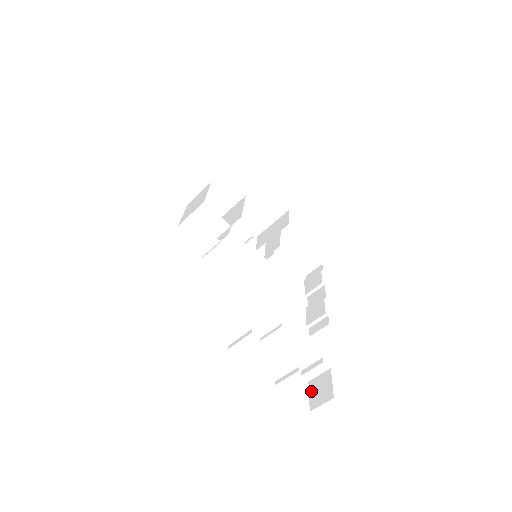
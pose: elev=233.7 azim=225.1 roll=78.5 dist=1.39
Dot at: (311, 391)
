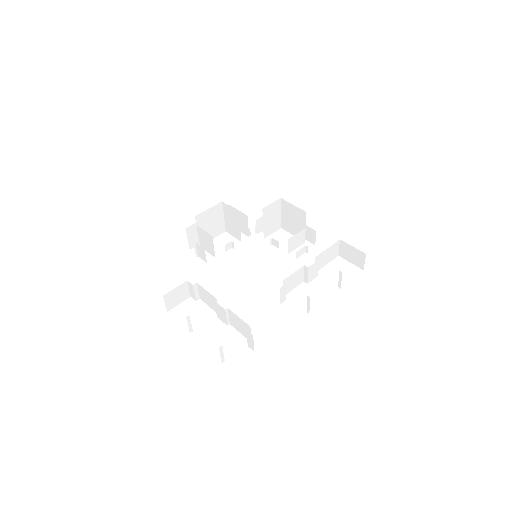
Dot at: occluded
